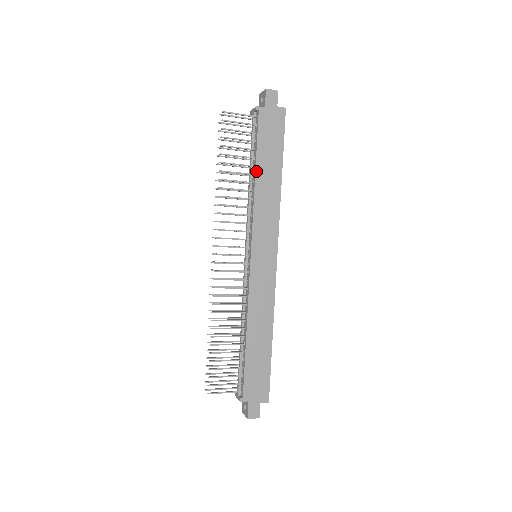
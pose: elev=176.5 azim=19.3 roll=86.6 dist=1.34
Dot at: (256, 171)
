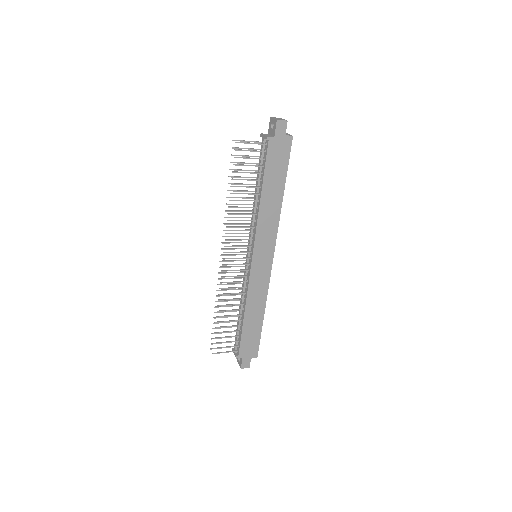
Dot at: (262, 193)
